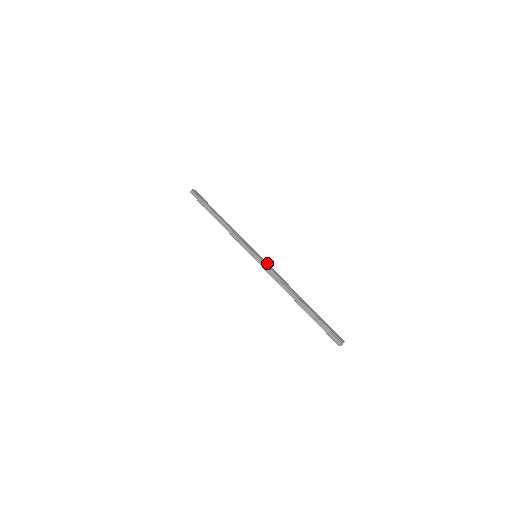
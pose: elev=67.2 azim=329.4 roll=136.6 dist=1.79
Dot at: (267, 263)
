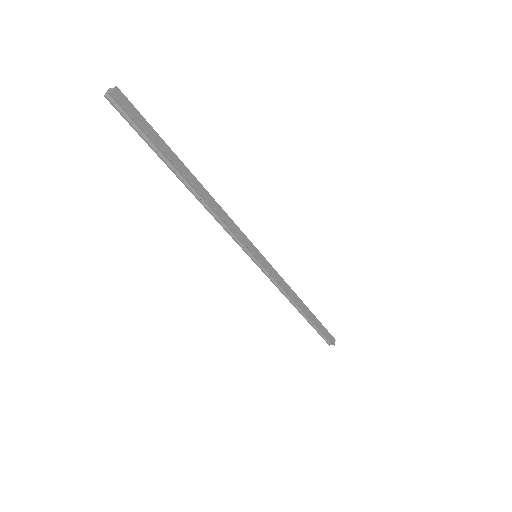
Dot at: (271, 266)
